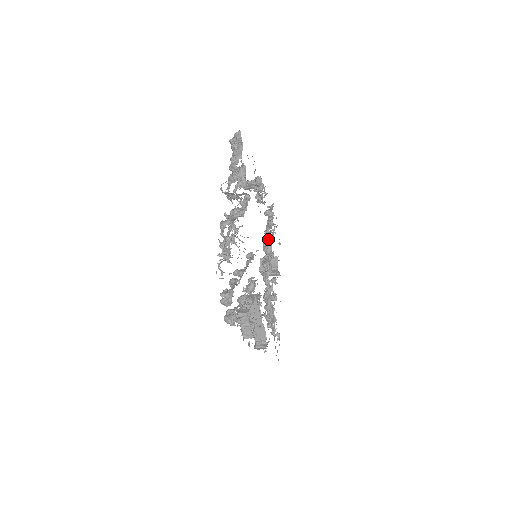
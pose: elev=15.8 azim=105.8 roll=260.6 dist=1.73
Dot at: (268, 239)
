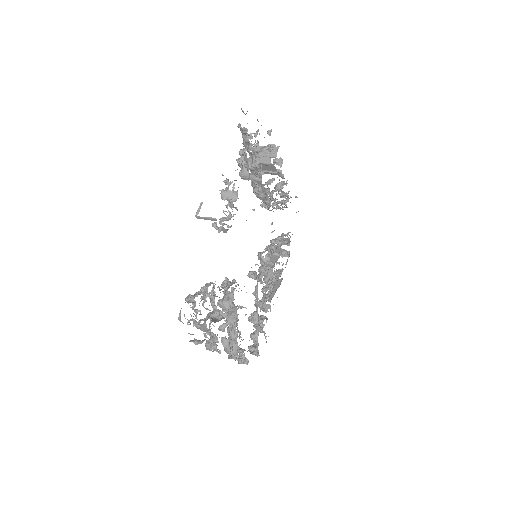
Dot at: (256, 183)
